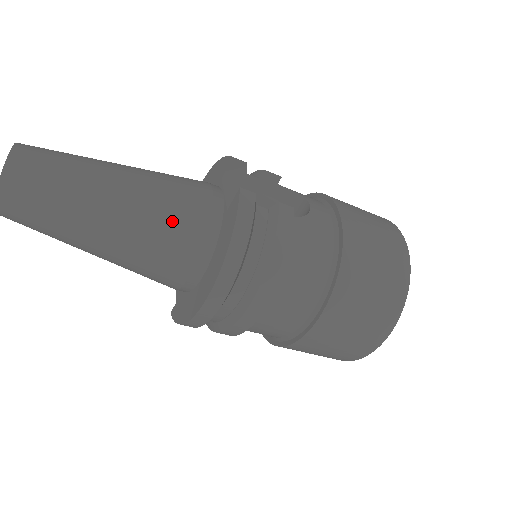
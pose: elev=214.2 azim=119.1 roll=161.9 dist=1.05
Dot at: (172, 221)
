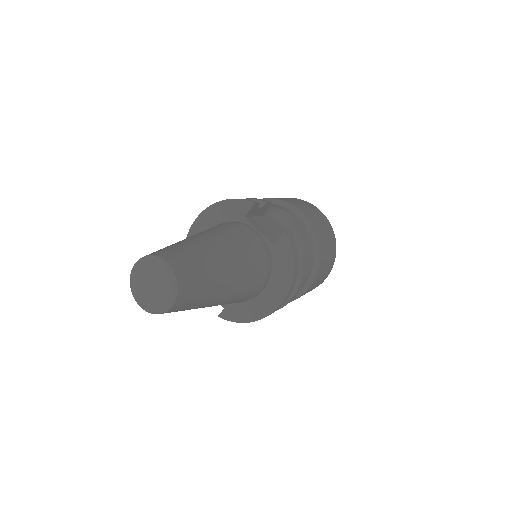
Dot at: (254, 267)
